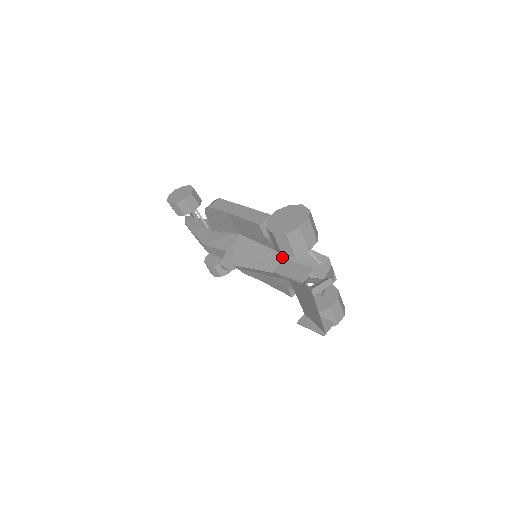
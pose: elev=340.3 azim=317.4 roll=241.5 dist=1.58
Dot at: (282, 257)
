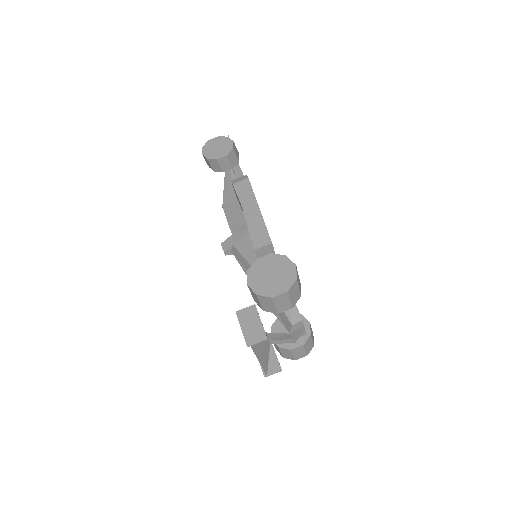
Dot at: occluded
